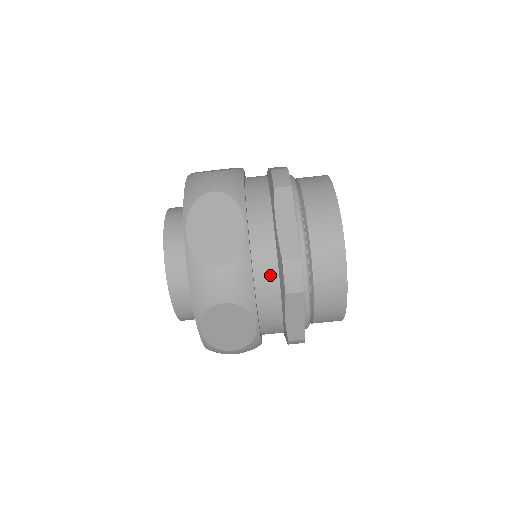
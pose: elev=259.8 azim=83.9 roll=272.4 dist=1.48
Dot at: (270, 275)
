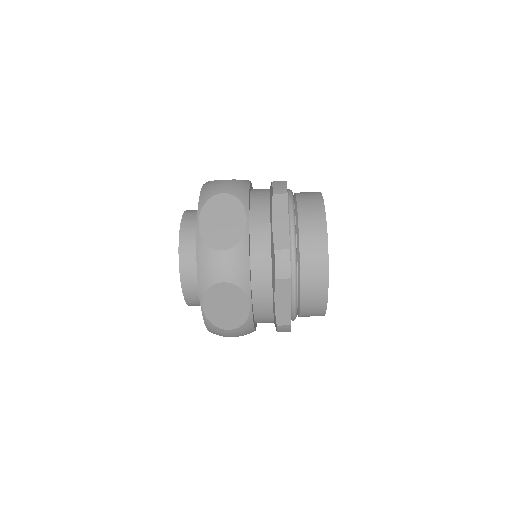
Dot at: (267, 320)
